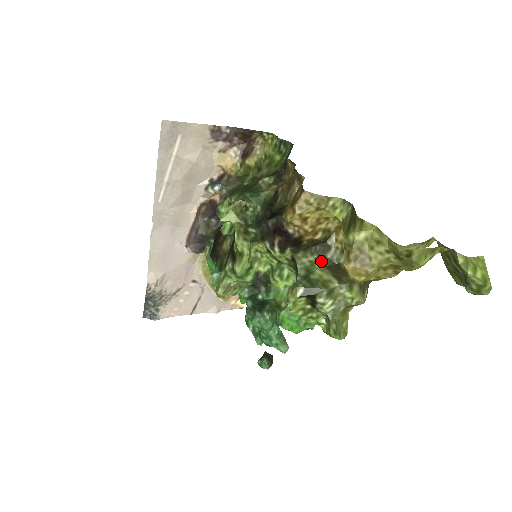
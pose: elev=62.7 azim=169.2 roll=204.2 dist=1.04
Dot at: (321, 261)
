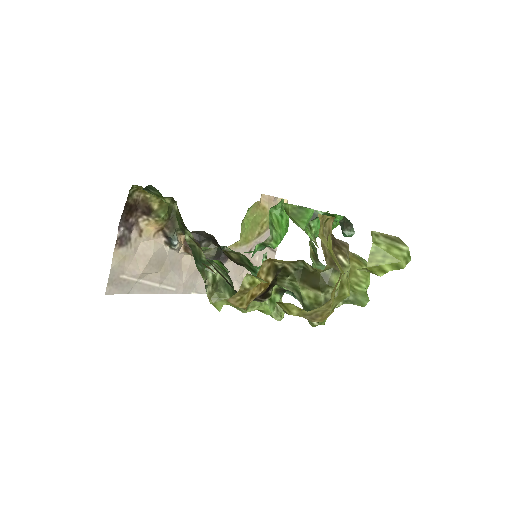
Dot at: (294, 280)
